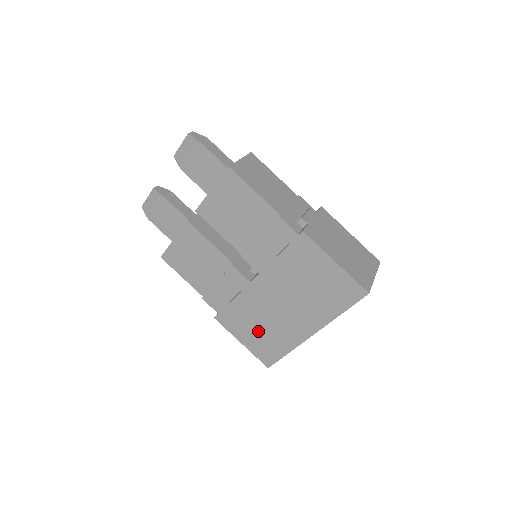
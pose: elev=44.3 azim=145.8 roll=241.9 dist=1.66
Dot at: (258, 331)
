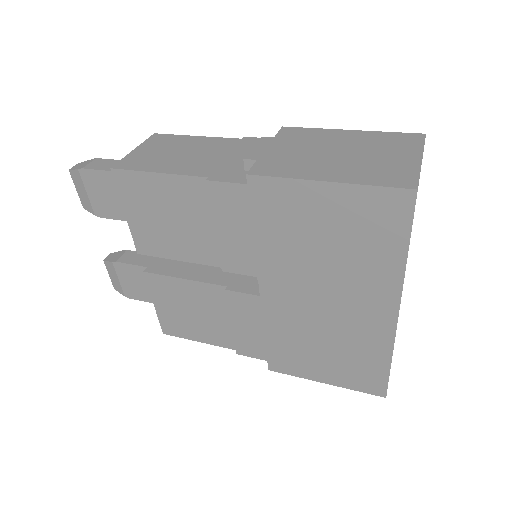
Dot at: (328, 355)
